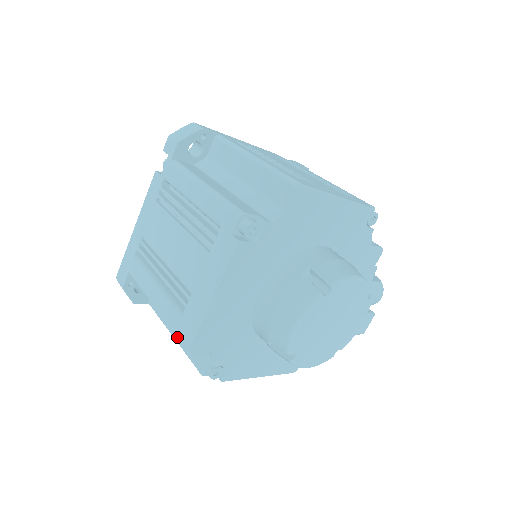
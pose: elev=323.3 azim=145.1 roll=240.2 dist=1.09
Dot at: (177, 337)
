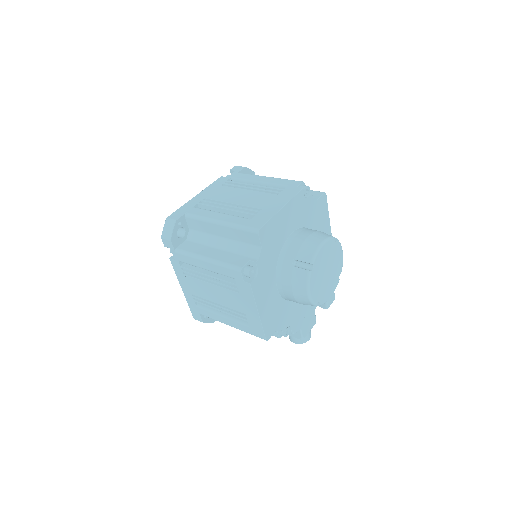
Dot at: (214, 257)
